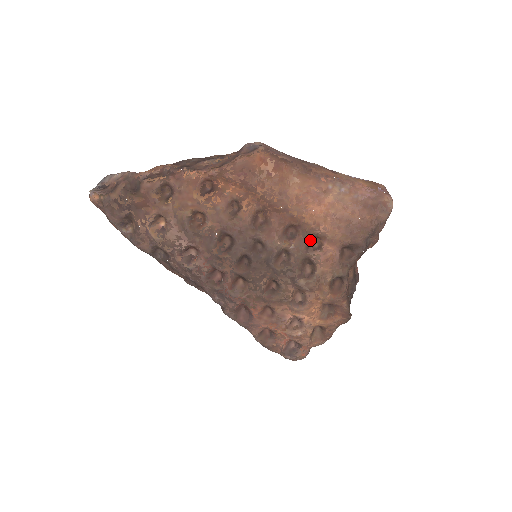
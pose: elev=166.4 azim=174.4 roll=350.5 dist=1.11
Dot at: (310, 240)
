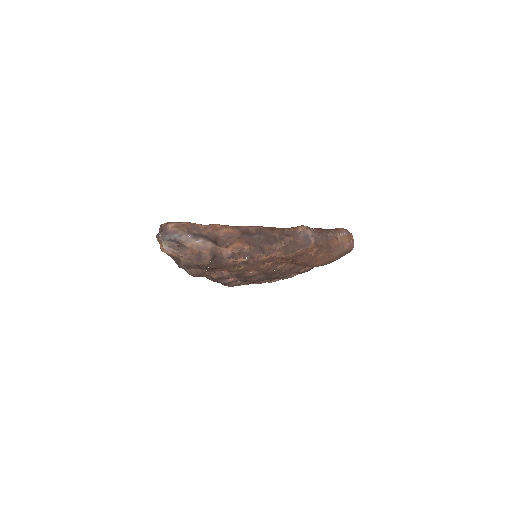
Dot at: occluded
